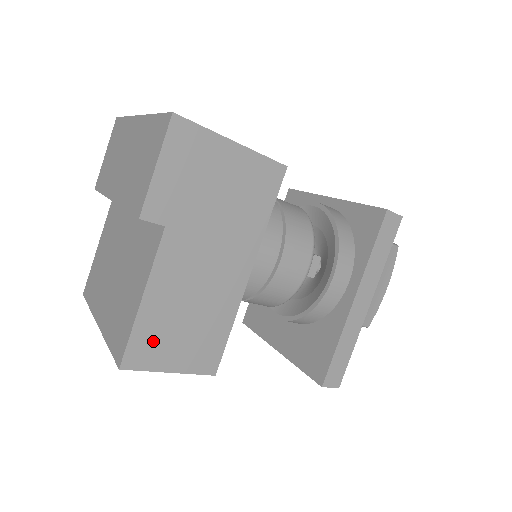
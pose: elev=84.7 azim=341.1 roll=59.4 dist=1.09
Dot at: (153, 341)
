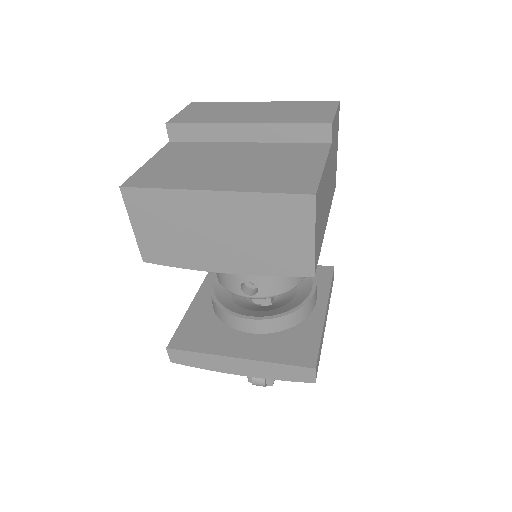
Dot at: (319, 201)
